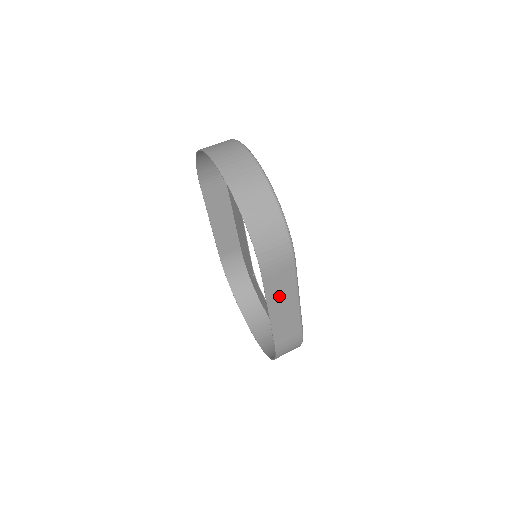
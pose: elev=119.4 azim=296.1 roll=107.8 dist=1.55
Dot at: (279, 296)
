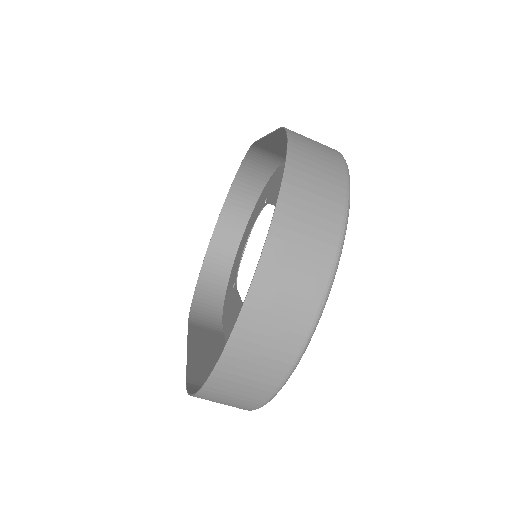
Dot at: (205, 364)
